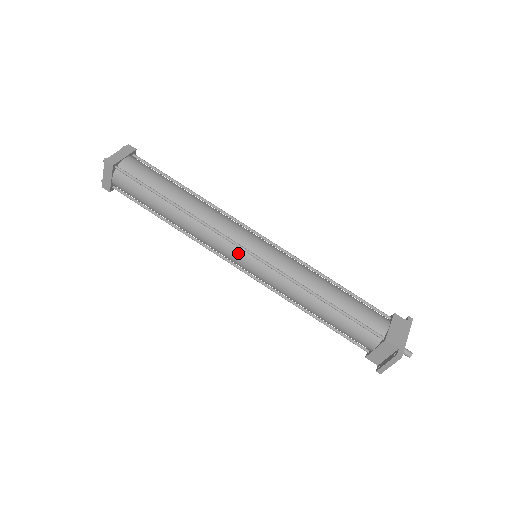
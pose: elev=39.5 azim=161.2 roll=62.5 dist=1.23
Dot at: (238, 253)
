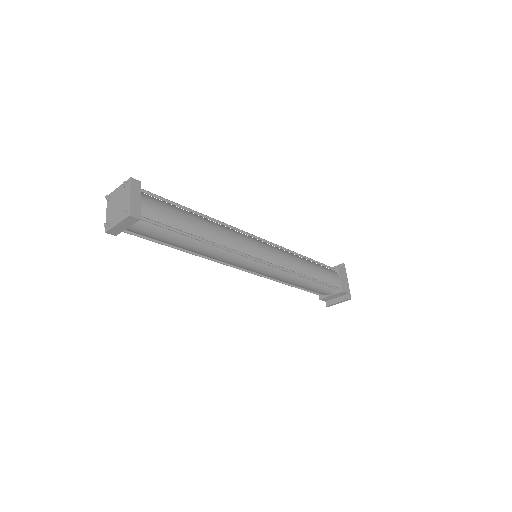
Dot at: (253, 264)
